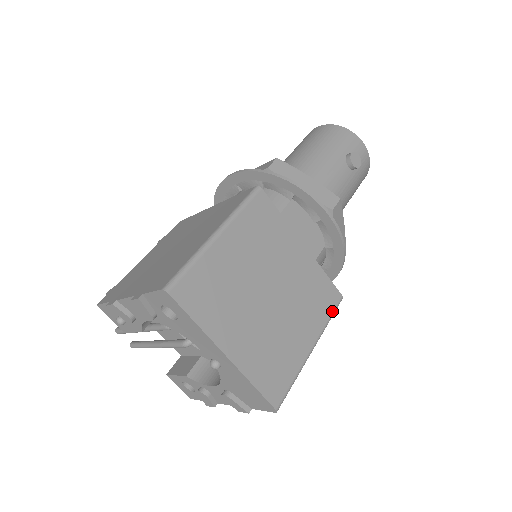
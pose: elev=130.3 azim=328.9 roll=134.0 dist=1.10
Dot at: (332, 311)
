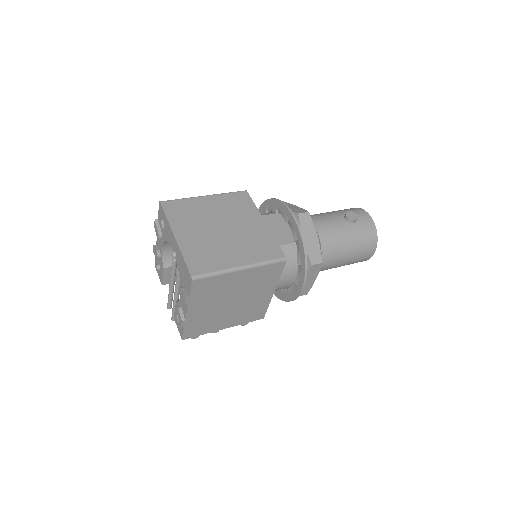
Dot at: (271, 259)
